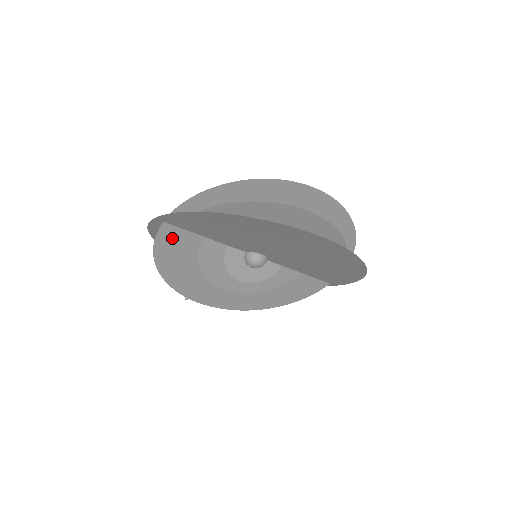
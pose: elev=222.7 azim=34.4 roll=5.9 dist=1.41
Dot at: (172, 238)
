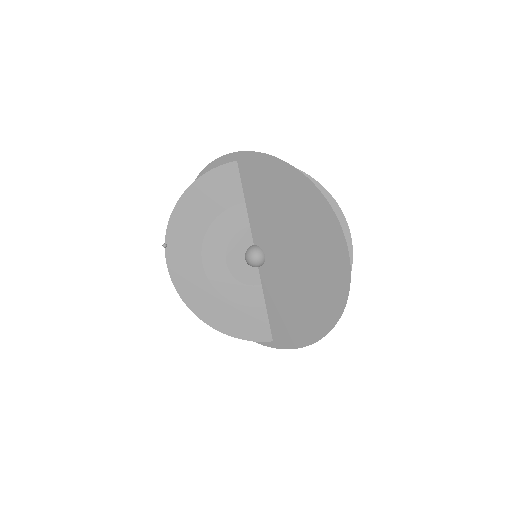
Dot at: (225, 180)
